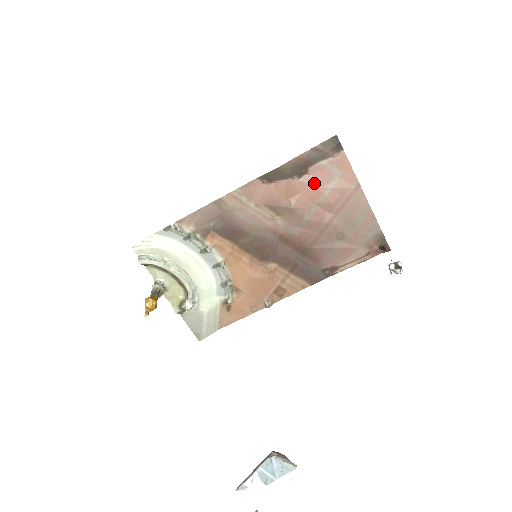
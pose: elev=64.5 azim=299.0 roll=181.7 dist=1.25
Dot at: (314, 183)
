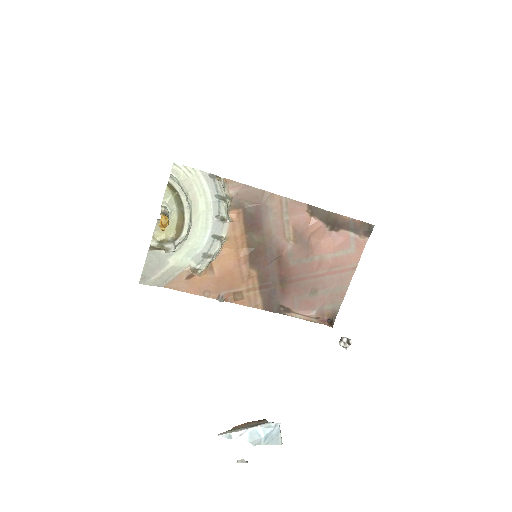
Dot at: (334, 242)
